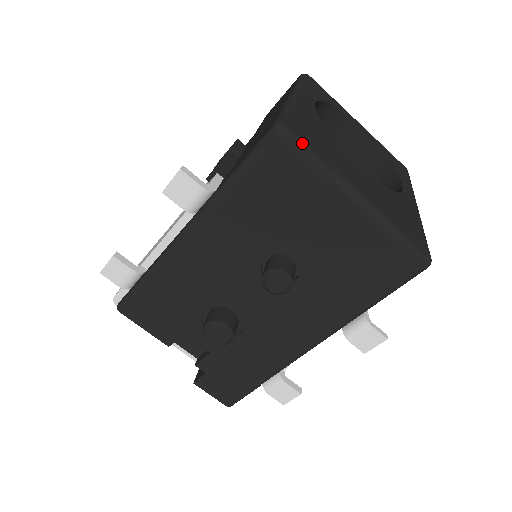
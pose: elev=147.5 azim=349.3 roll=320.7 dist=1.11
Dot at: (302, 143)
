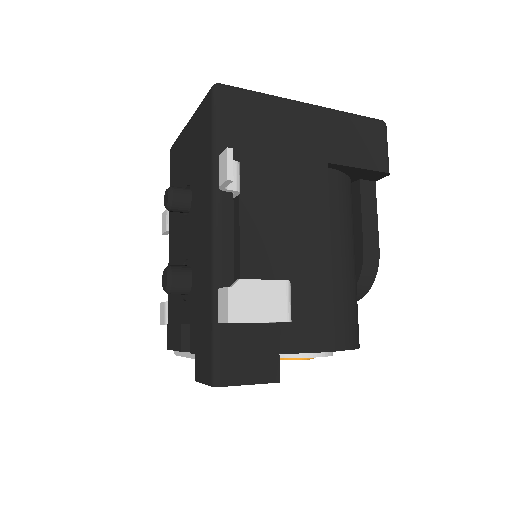
Dot at: occluded
